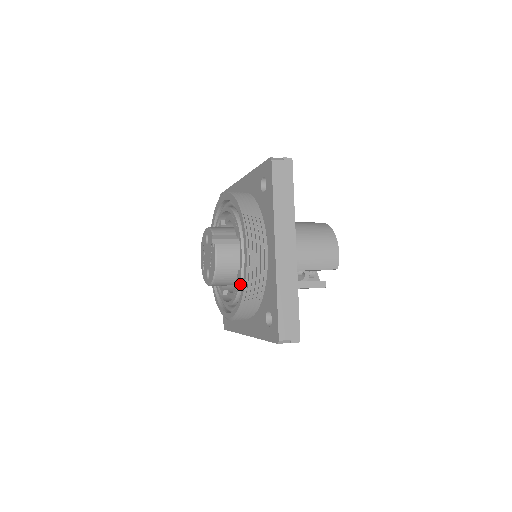
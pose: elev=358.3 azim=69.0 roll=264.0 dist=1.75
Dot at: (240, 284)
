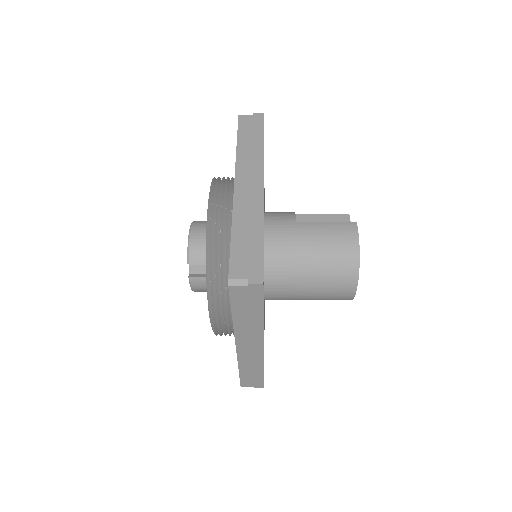
Dot at: occluded
